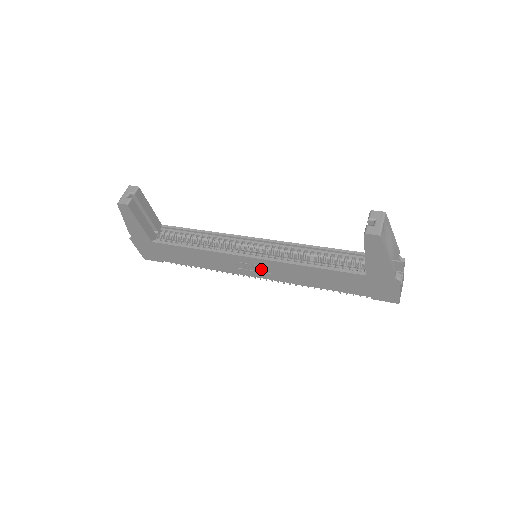
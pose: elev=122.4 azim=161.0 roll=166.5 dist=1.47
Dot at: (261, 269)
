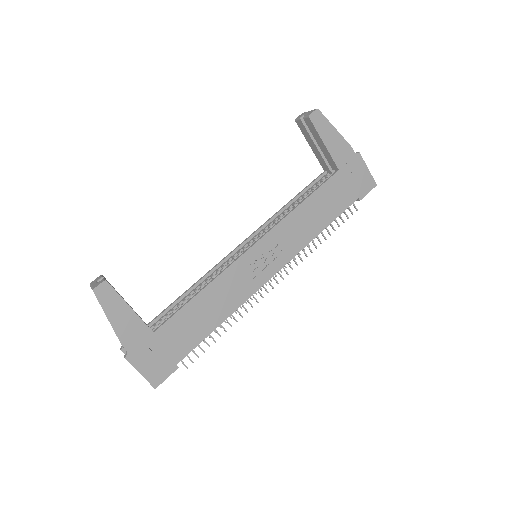
Dot at: (271, 256)
